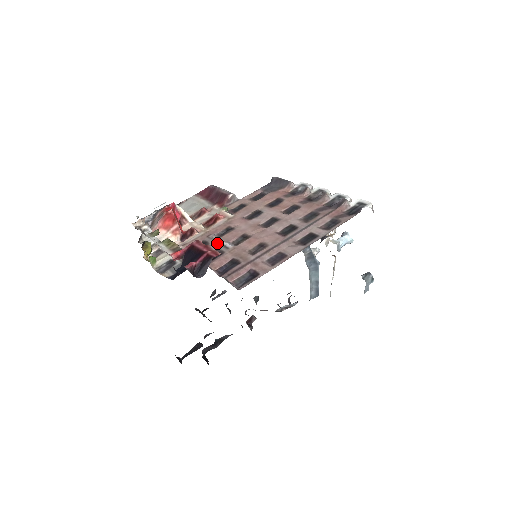
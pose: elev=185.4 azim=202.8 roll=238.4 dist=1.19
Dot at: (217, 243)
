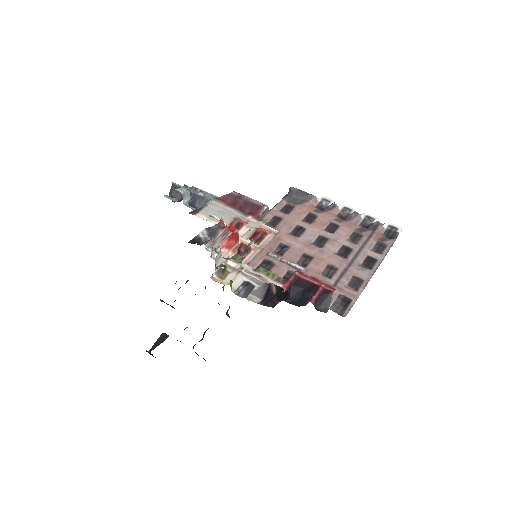
Dot at: (284, 263)
